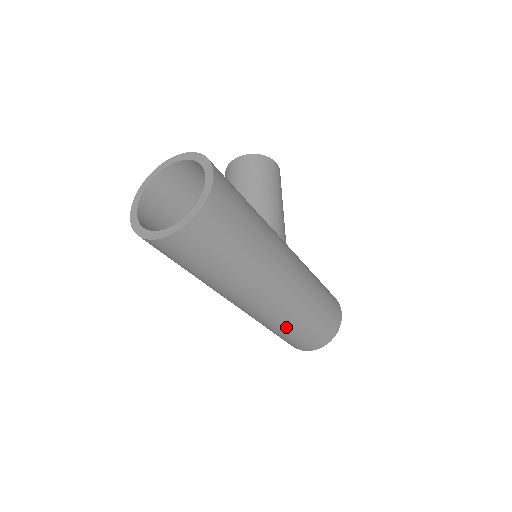
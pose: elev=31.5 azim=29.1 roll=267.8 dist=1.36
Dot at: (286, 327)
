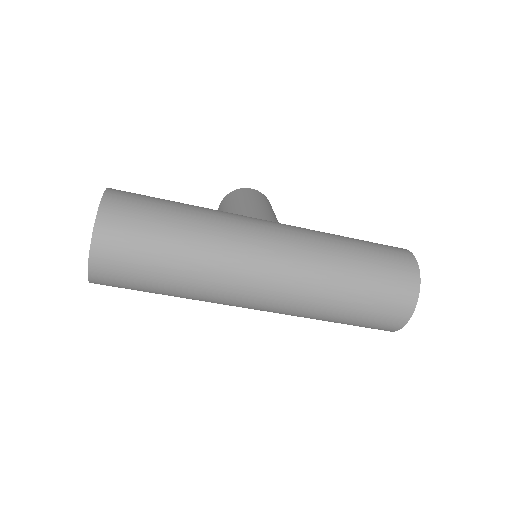
Dot at: (330, 296)
